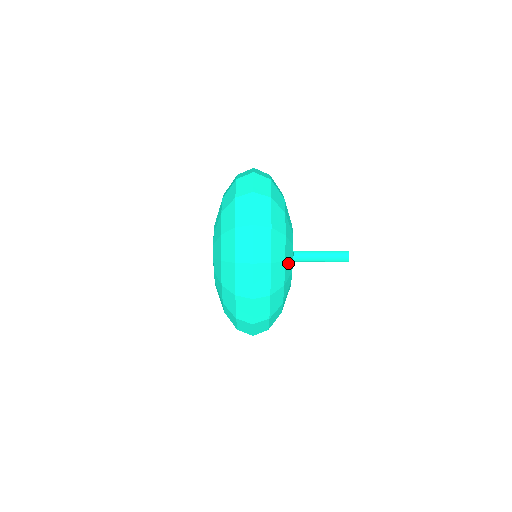
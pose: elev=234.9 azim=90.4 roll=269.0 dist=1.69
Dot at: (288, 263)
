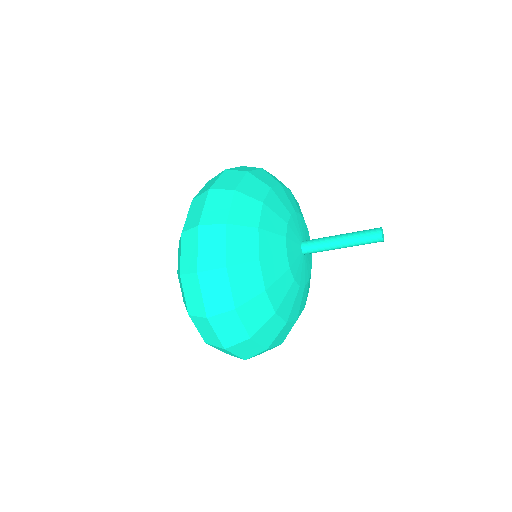
Dot at: (301, 304)
